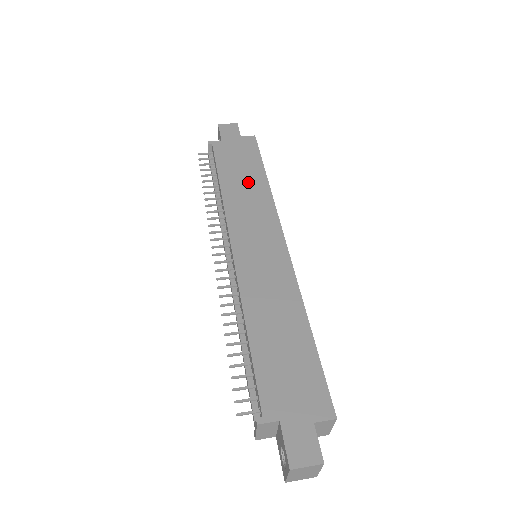
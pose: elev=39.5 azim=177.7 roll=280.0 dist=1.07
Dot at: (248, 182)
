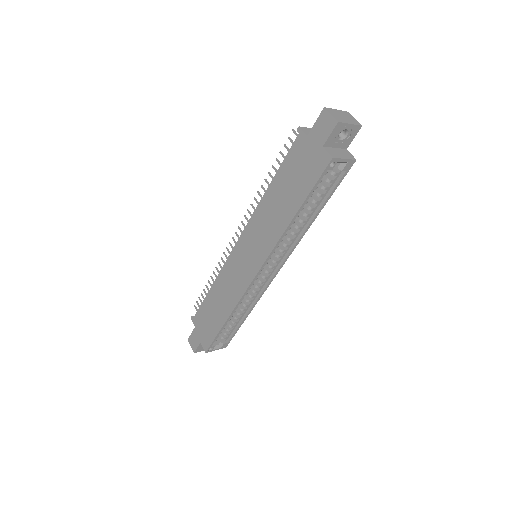
Dot at: (281, 206)
